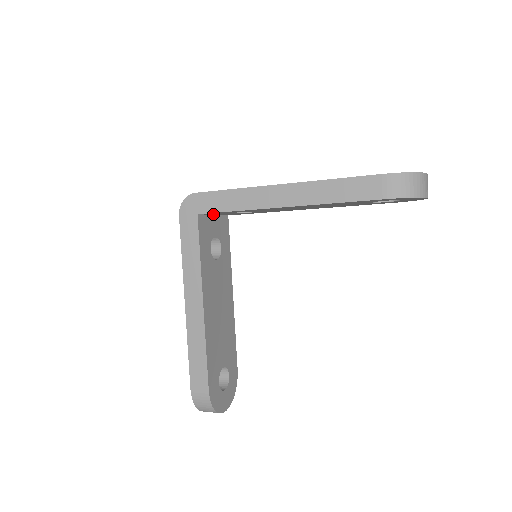
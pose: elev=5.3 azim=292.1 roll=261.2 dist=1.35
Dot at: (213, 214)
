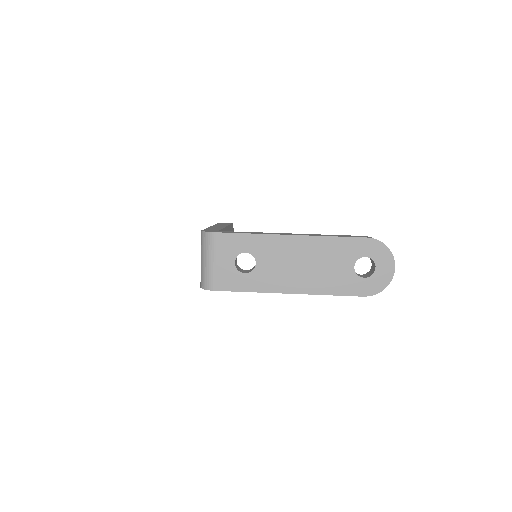
Dot at: occluded
